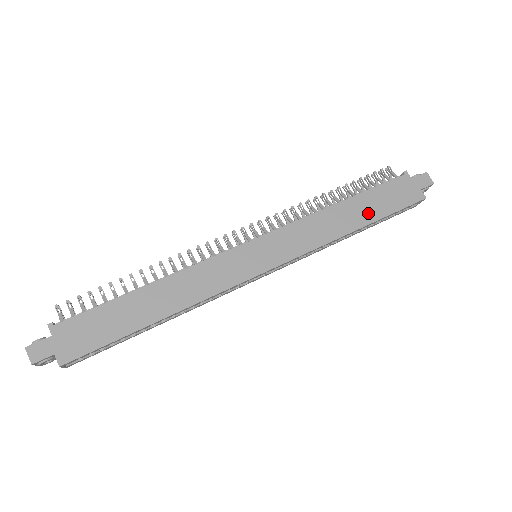
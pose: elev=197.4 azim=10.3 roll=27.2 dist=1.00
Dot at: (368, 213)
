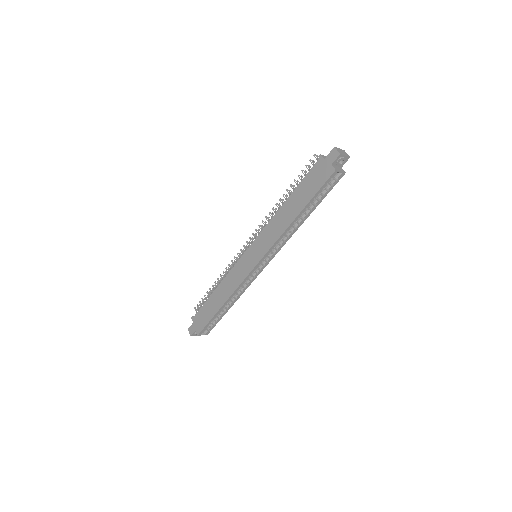
Dot at: (300, 203)
